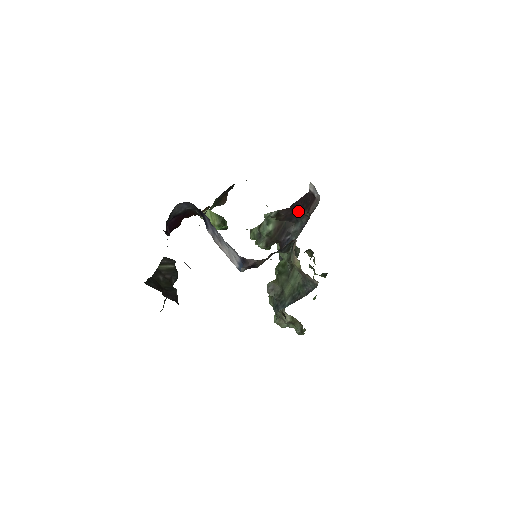
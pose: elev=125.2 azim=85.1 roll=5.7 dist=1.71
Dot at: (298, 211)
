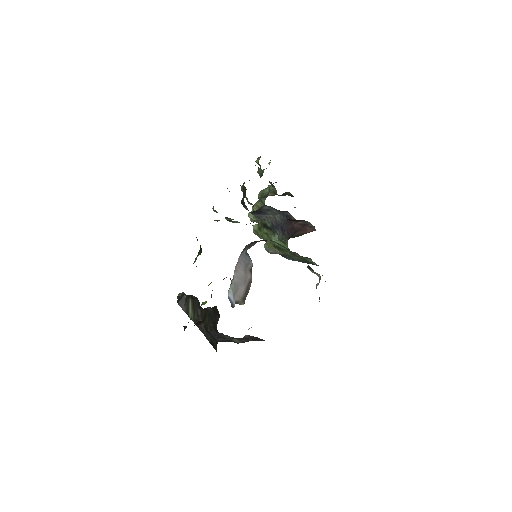
Dot at: occluded
